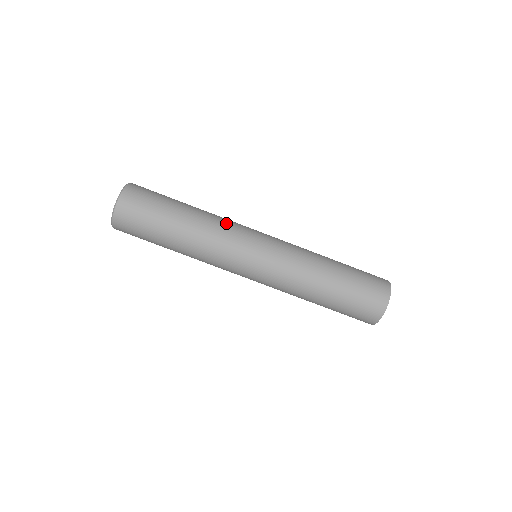
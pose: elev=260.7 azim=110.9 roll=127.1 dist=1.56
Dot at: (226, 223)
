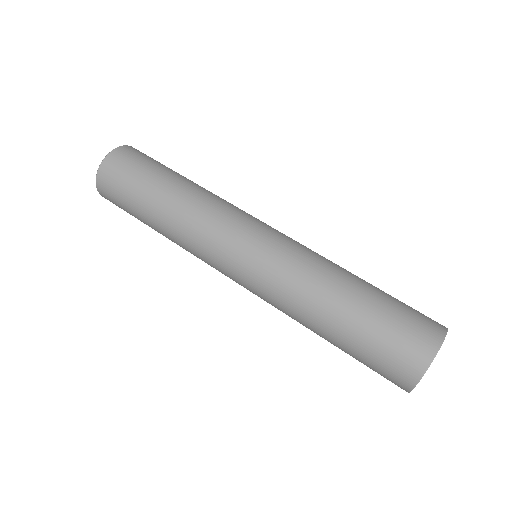
Dot at: occluded
